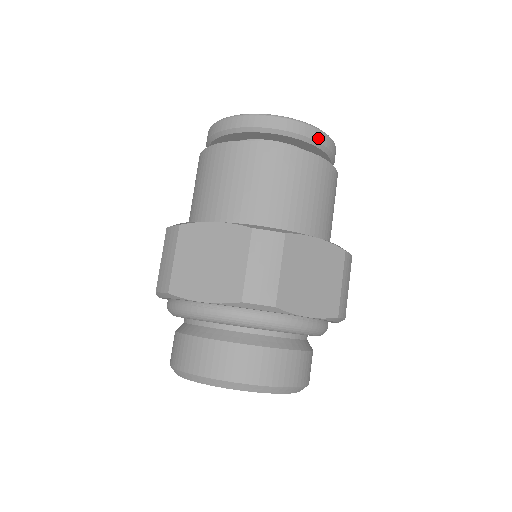
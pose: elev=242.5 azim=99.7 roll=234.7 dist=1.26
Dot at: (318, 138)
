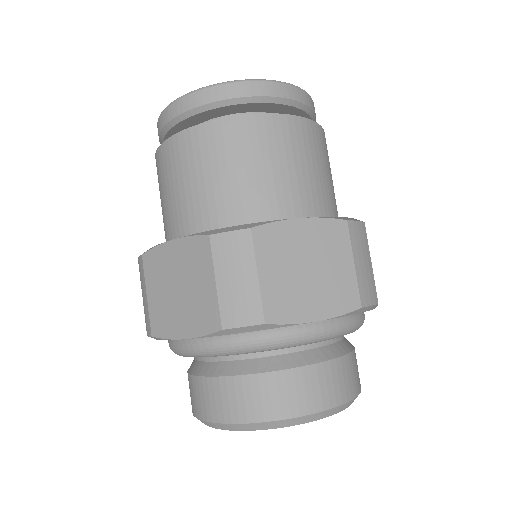
Dot at: (273, 92)
